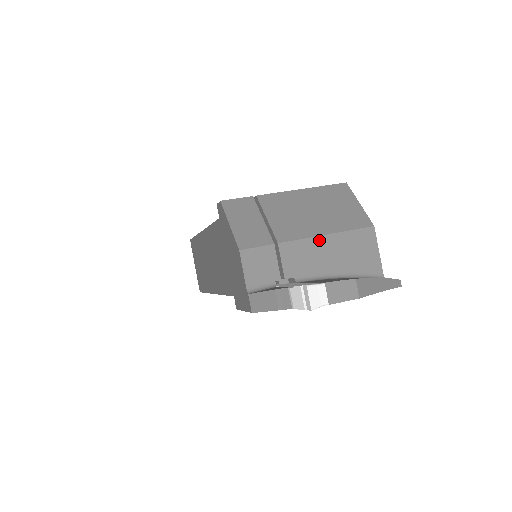
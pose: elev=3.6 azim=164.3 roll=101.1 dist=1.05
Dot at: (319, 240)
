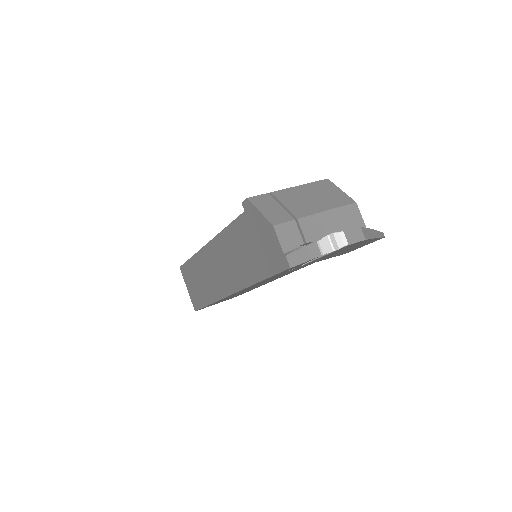
Dot at: (323, 215)
